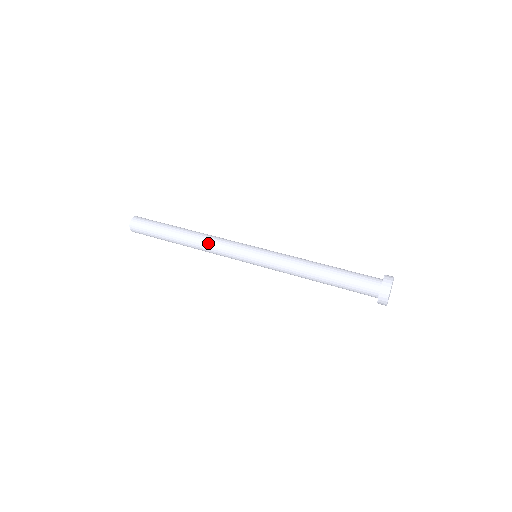
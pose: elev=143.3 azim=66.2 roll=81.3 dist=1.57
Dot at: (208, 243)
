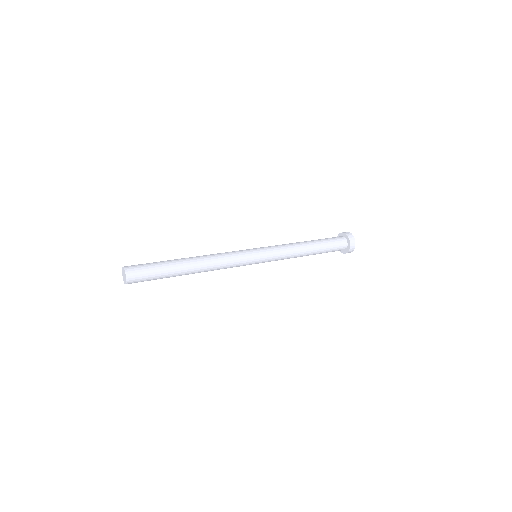
Dot at: (218, 262)
